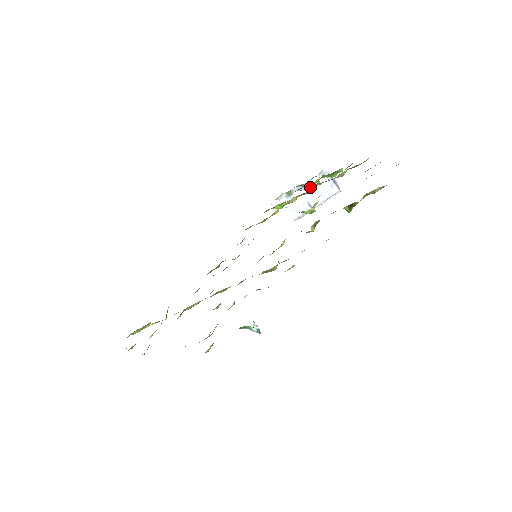
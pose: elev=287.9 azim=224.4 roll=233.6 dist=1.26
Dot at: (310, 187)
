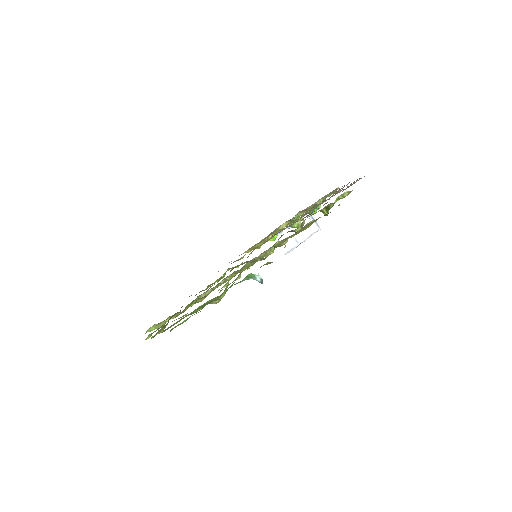
Dot at: (296, 215)
